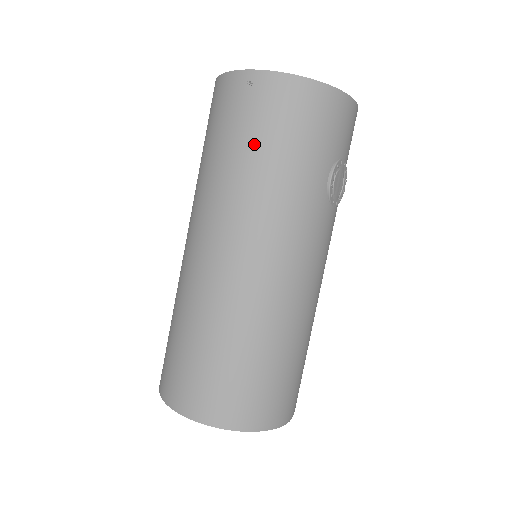
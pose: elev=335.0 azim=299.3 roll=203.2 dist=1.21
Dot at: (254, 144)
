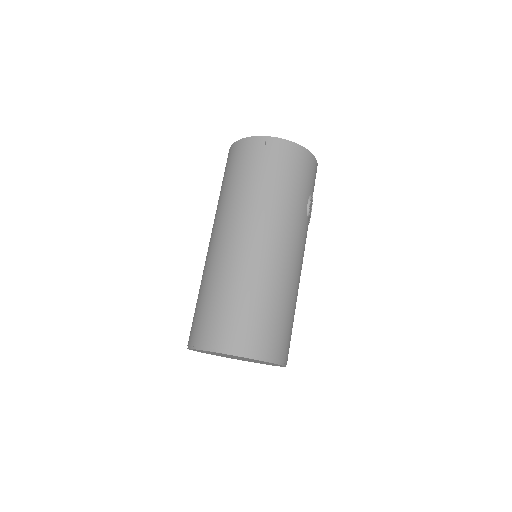
Dot at: (269, 176)
